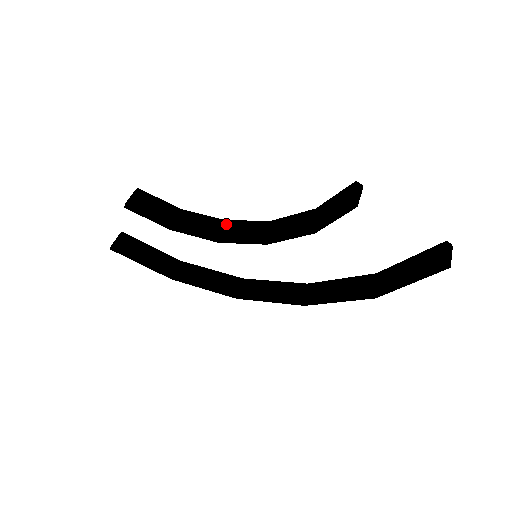
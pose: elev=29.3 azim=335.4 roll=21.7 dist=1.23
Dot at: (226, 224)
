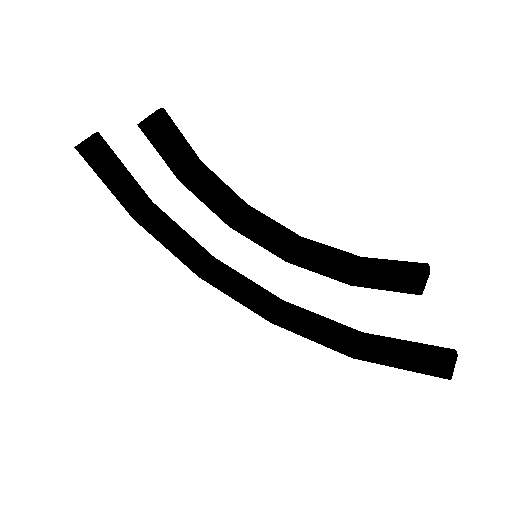
Dot at: (248, 210)
